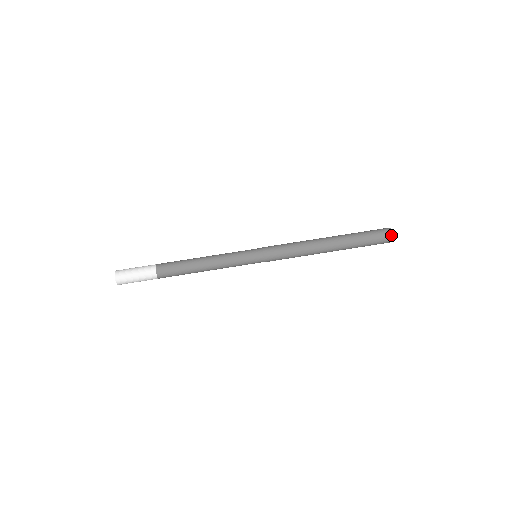
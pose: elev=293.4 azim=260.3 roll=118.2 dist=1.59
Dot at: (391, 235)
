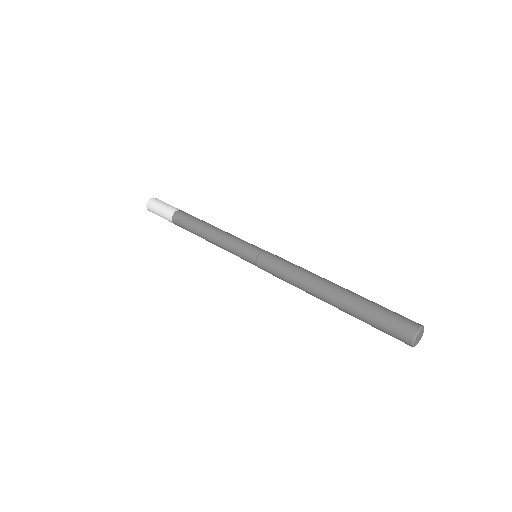
Dot at: (415, 329)
